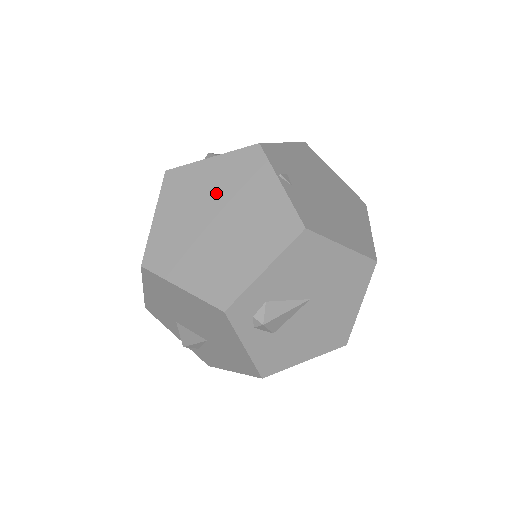
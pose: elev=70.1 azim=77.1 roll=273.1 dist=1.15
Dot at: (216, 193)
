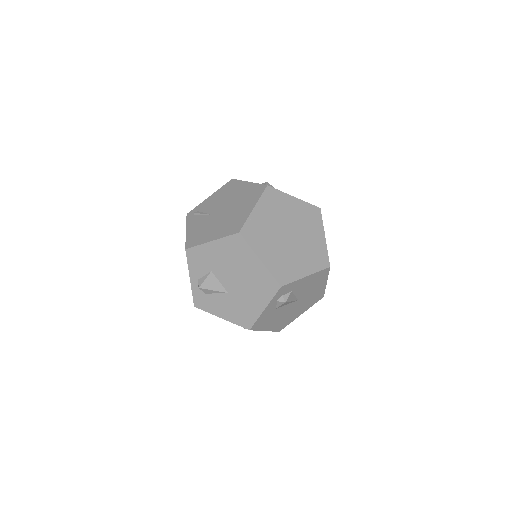
Dot at: (293, 219)
